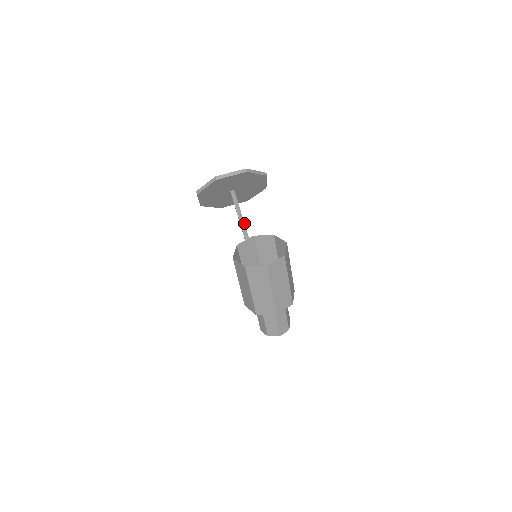
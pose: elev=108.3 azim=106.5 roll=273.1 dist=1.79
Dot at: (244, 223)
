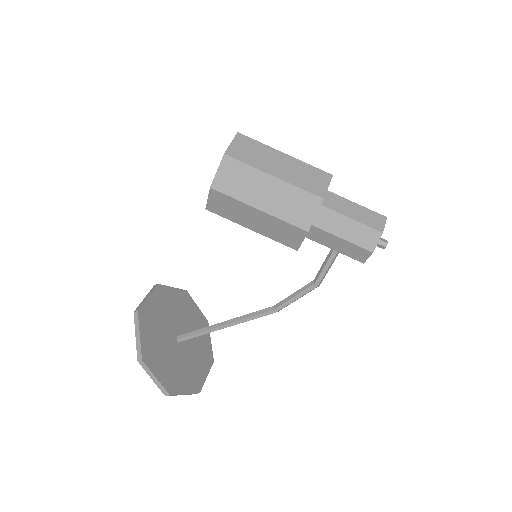
Dot at: (223, 322)
